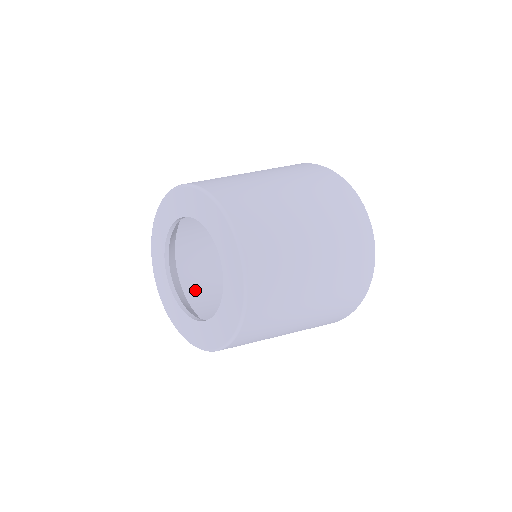
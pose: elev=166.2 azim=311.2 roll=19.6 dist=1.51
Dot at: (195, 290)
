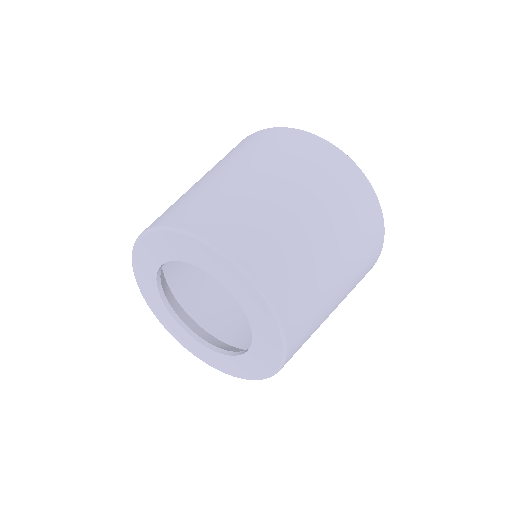
Dot at: occluded
